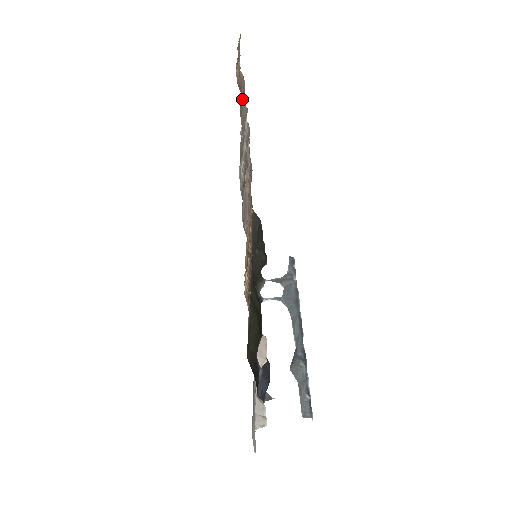
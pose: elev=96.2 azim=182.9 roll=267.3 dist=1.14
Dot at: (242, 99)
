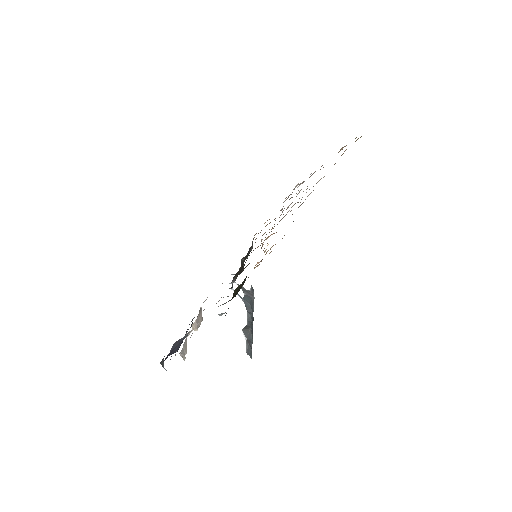
Dot at: occluded
